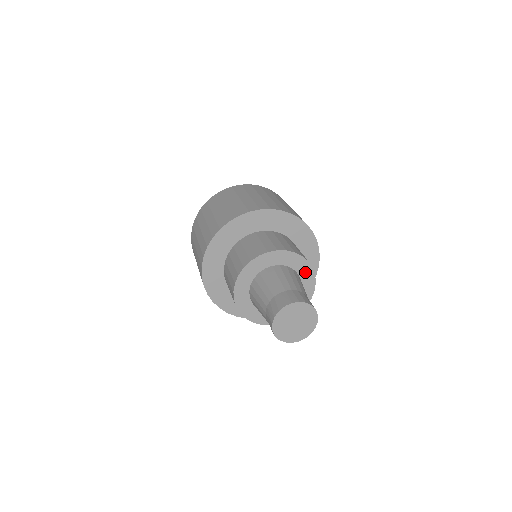
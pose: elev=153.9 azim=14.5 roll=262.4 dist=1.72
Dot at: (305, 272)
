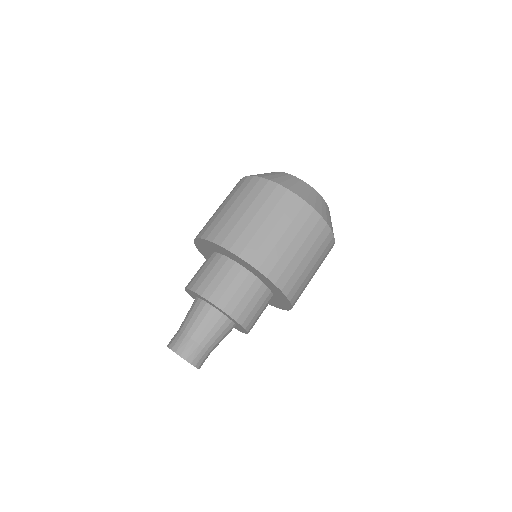
Dot at: (215, 307)
